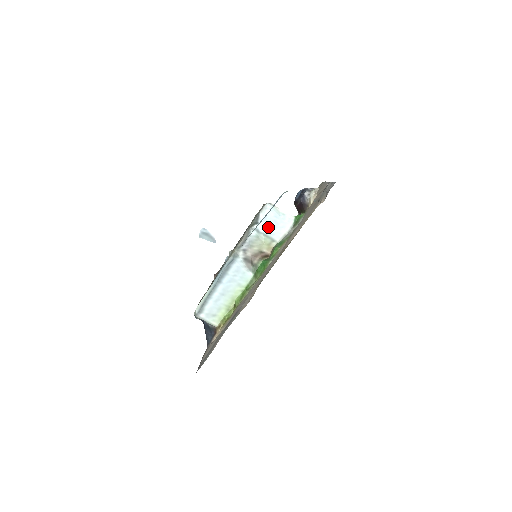
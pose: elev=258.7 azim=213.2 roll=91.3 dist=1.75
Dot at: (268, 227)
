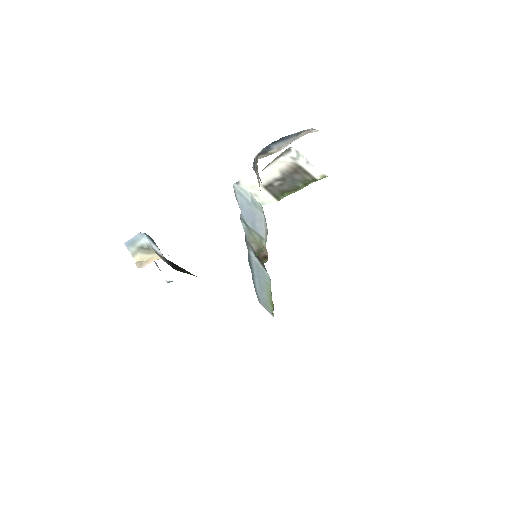
Dot at: (249, 219)
